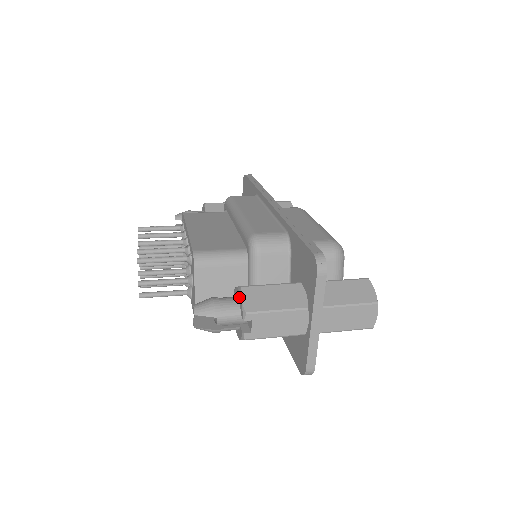
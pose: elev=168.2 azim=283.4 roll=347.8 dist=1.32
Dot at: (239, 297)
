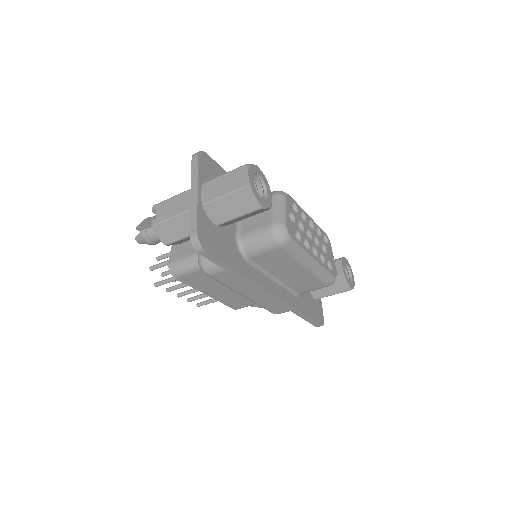
Dot at: occluded
